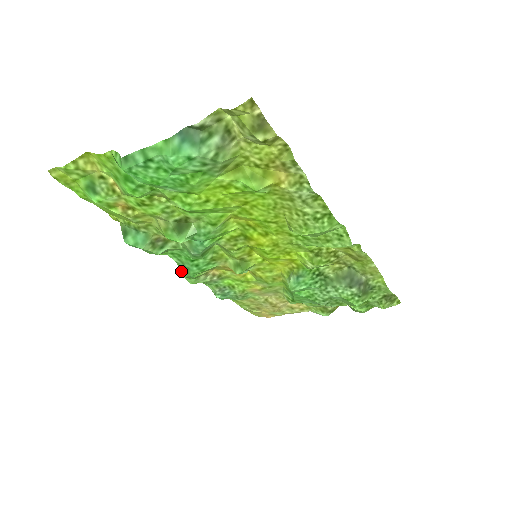
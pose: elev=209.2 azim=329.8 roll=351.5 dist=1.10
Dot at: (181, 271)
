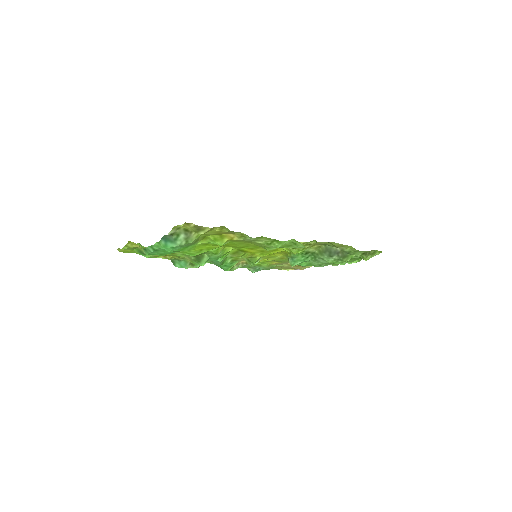
Dot at: occluded
